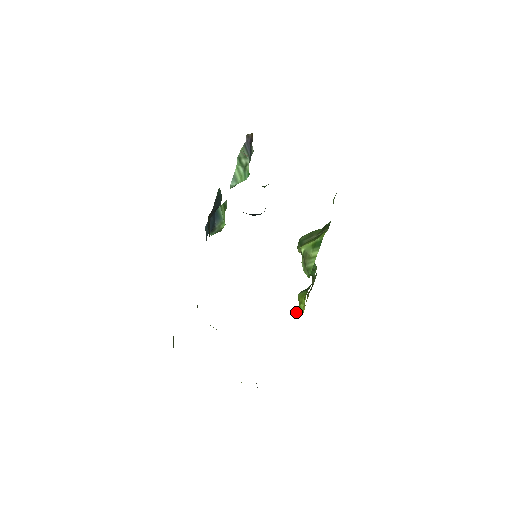
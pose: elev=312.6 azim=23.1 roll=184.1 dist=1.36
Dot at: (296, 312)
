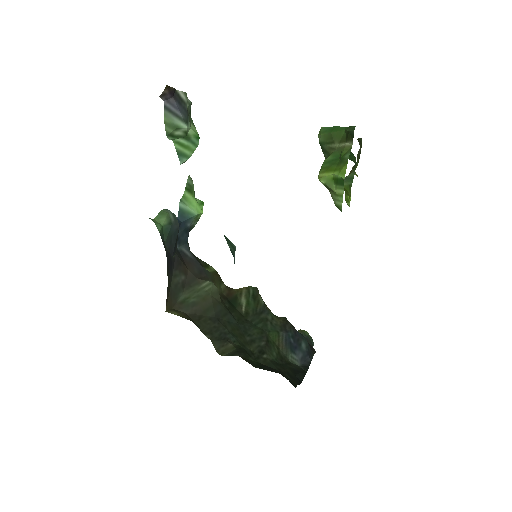
Dot at: occluded
